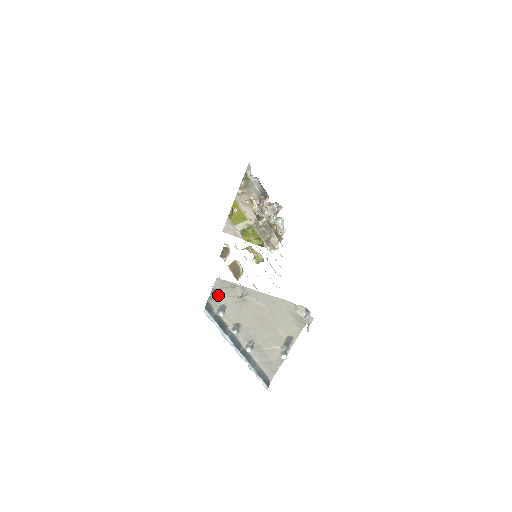
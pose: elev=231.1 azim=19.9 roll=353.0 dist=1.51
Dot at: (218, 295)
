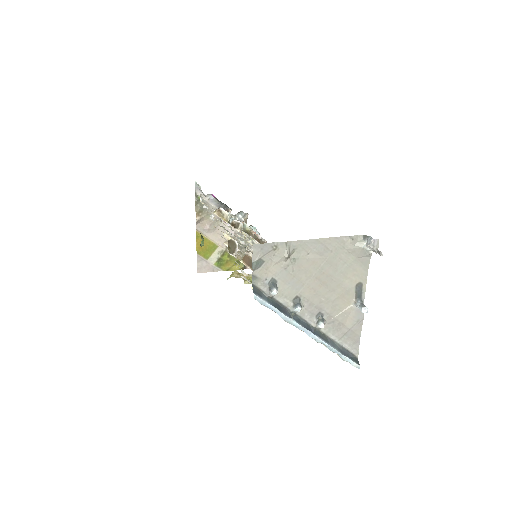
Dot at: (262, 269)
